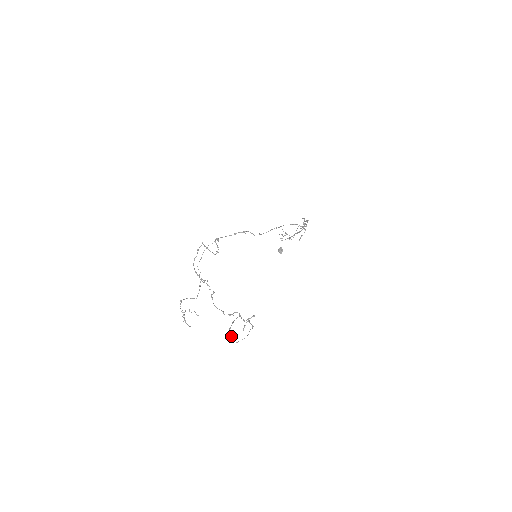
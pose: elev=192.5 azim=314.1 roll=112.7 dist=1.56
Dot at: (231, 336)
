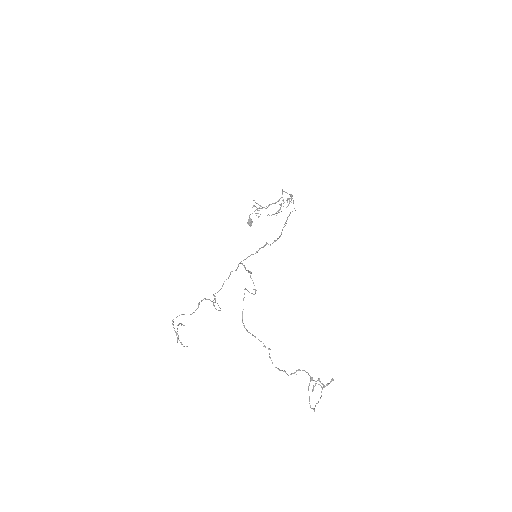
Dot at: (311, 408)
